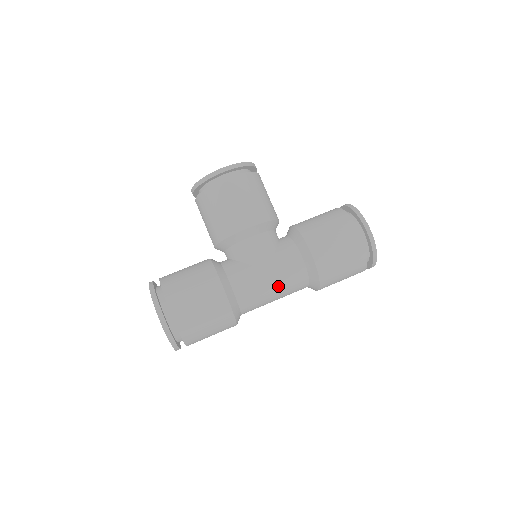
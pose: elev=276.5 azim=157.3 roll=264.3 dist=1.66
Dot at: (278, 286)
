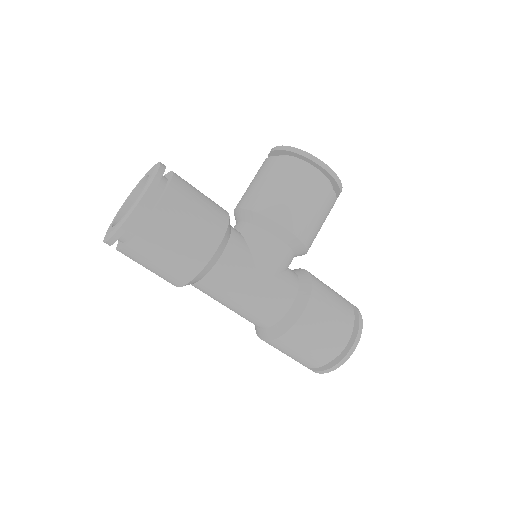
Dot at: (250, 301)
